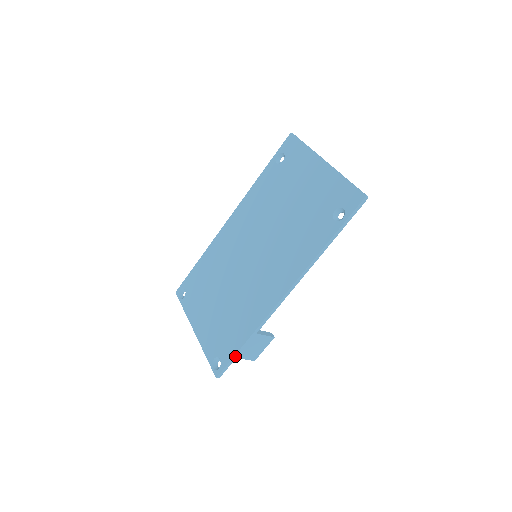
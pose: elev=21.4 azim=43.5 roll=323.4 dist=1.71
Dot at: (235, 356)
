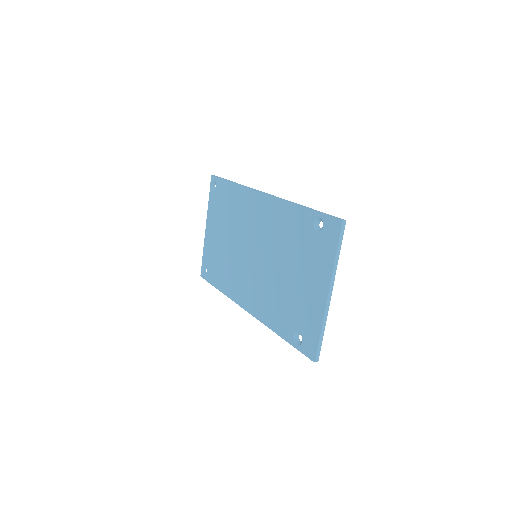
Dot at: (213, 285)
